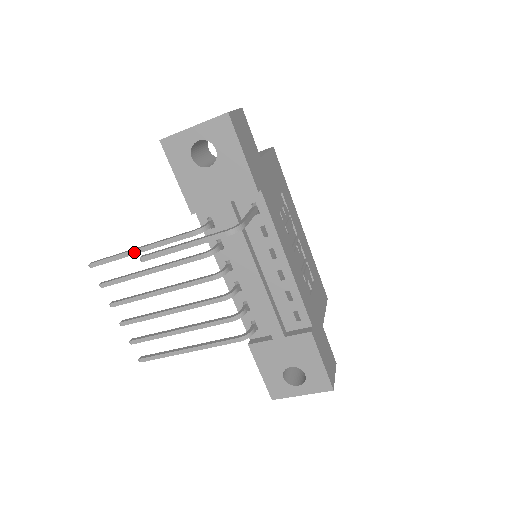
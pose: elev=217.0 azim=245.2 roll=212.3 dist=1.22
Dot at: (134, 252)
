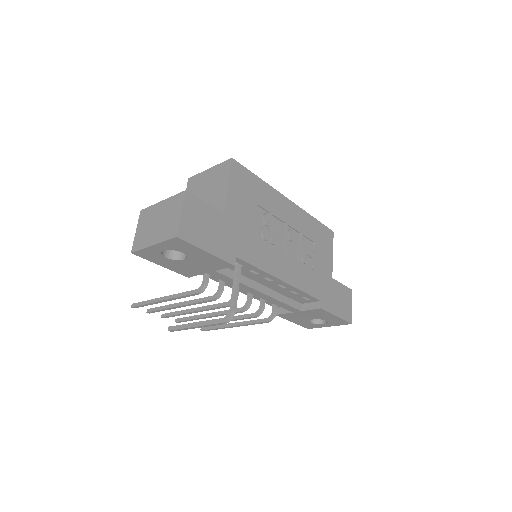
Dot at: (159, 302)
